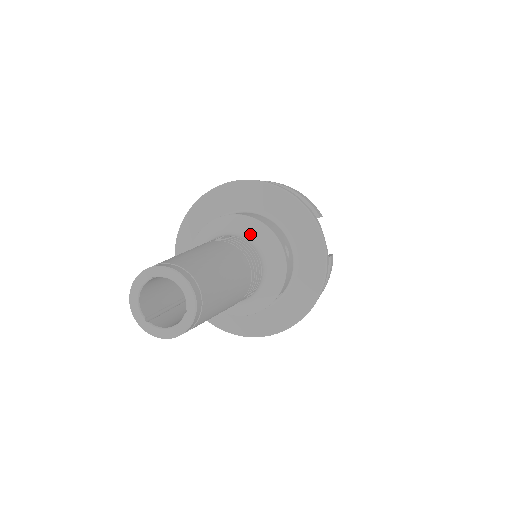
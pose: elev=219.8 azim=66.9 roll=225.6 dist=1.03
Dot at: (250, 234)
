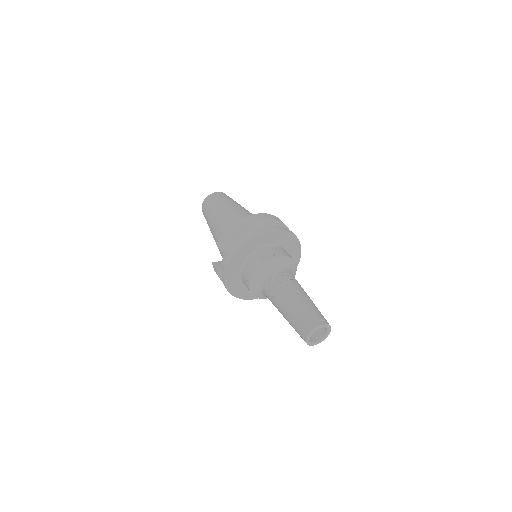
Dot at: (291, 268)
